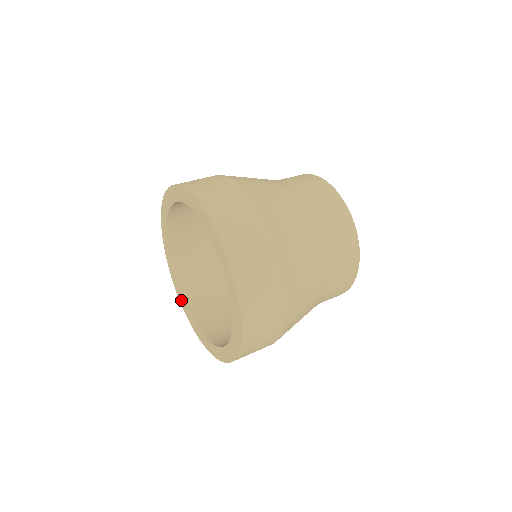
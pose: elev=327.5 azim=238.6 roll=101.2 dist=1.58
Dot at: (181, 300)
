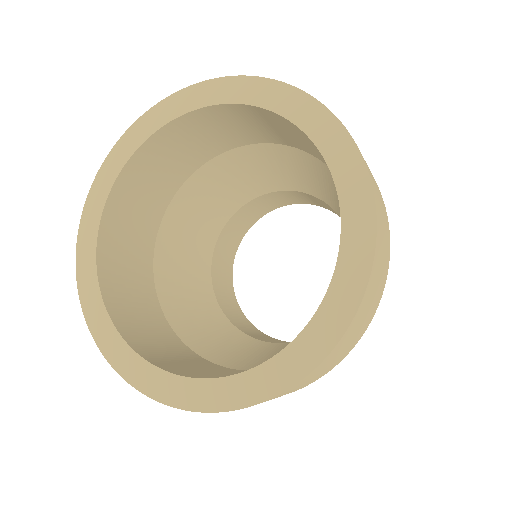
Dot at: (86, 282)
